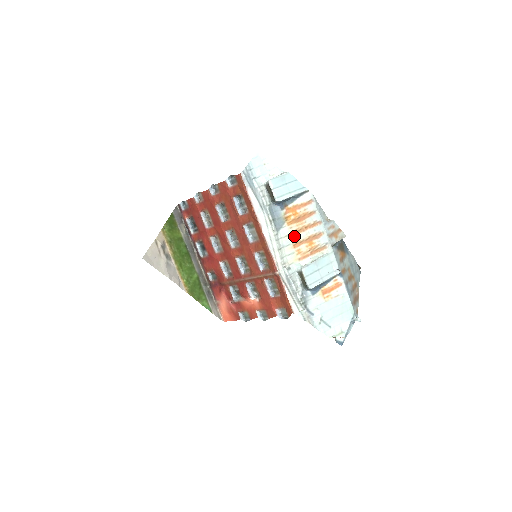
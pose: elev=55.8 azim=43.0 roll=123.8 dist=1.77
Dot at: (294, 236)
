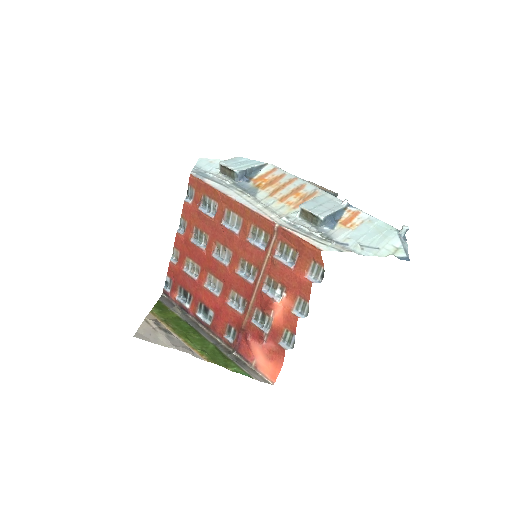
Dot at: (275, 195)
